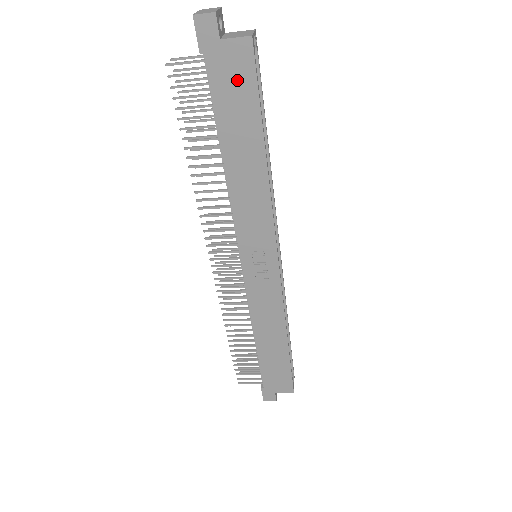
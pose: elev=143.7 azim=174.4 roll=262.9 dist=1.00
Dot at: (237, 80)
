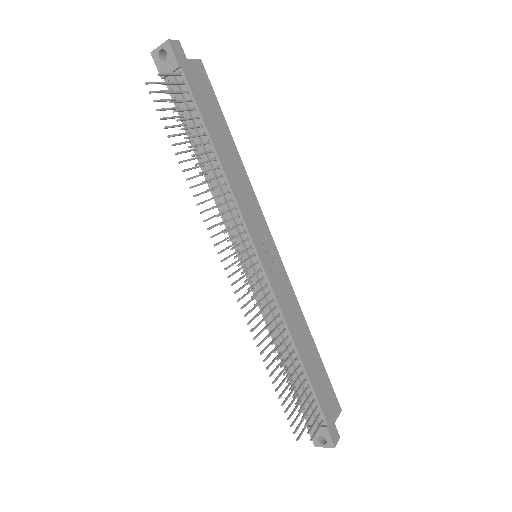
Dot at: (204, 88)
